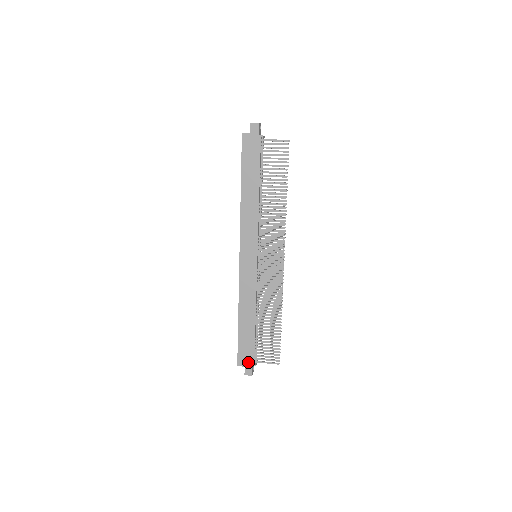
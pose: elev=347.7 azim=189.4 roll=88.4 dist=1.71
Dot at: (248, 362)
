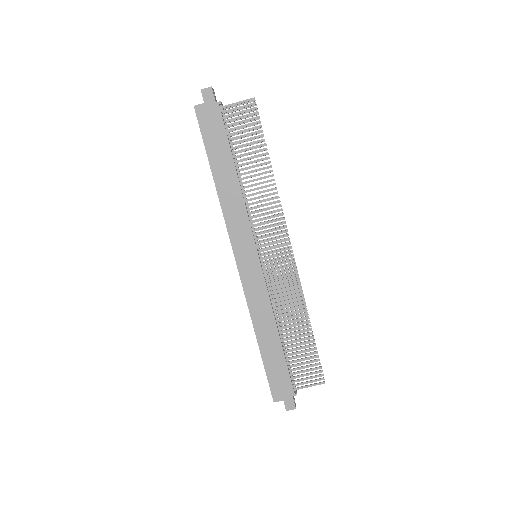
Dot at: (286, 393)
